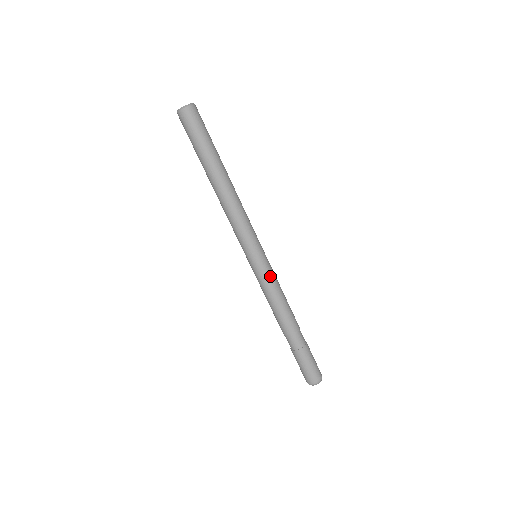
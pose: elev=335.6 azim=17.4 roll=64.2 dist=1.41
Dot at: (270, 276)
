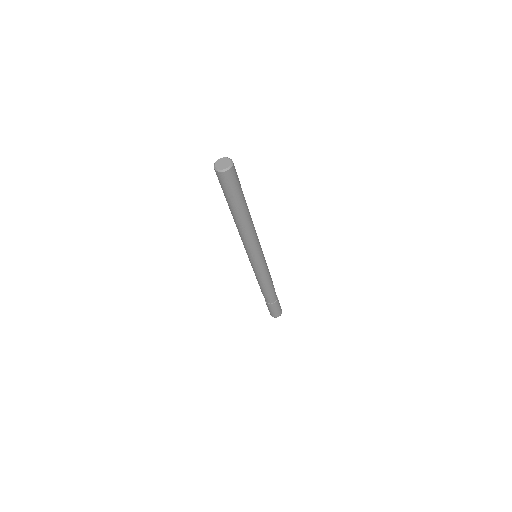
Dot at: (259, 272)
